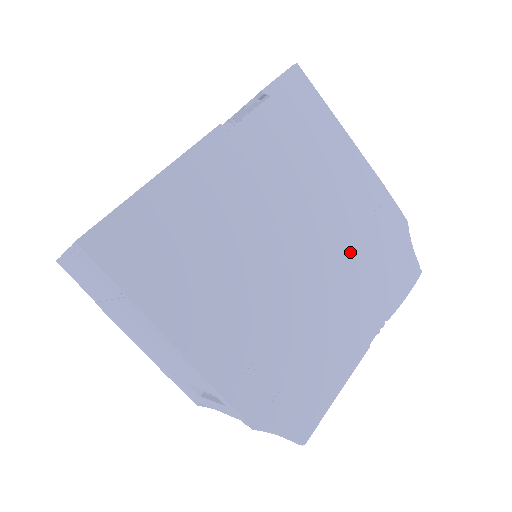
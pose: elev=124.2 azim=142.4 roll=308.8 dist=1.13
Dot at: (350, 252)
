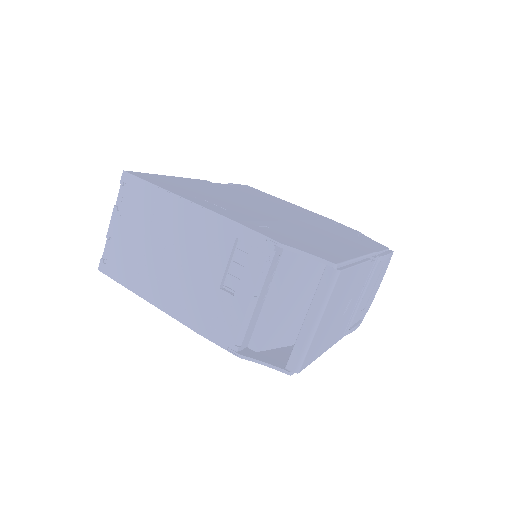
Dot at: (322, 226)
